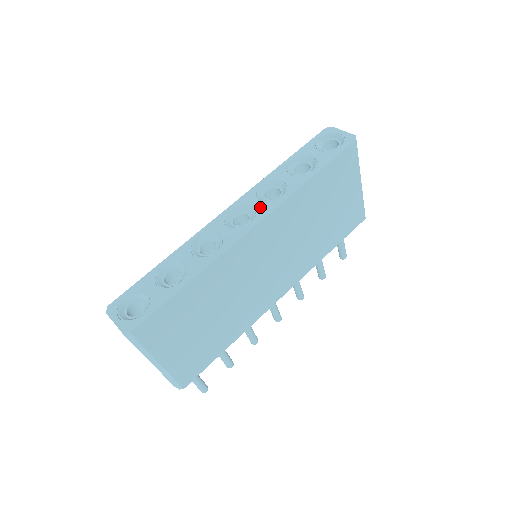
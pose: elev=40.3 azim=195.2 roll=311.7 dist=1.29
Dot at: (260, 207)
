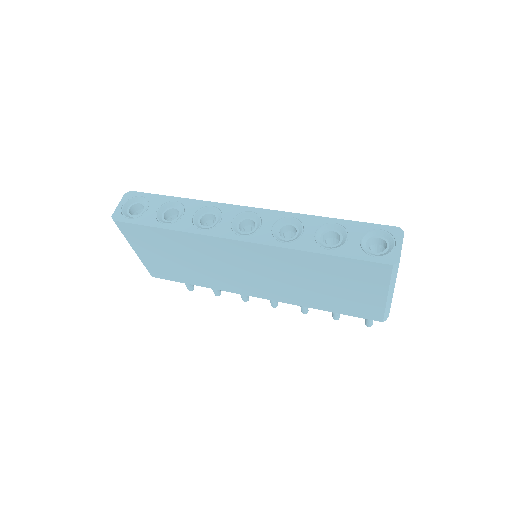
Dot at: (264, 232)
